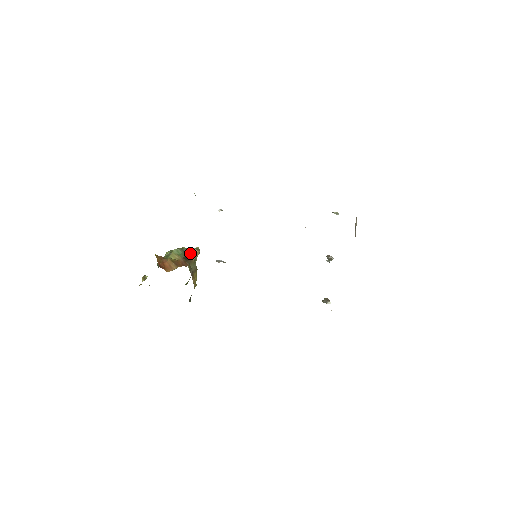
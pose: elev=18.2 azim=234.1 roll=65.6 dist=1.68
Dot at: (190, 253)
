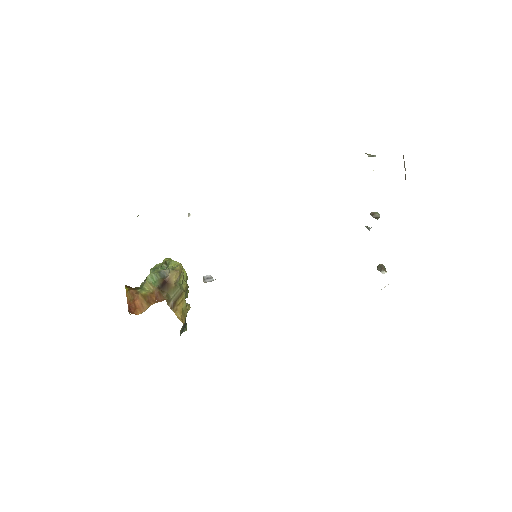
Dot at: (167, 277)
